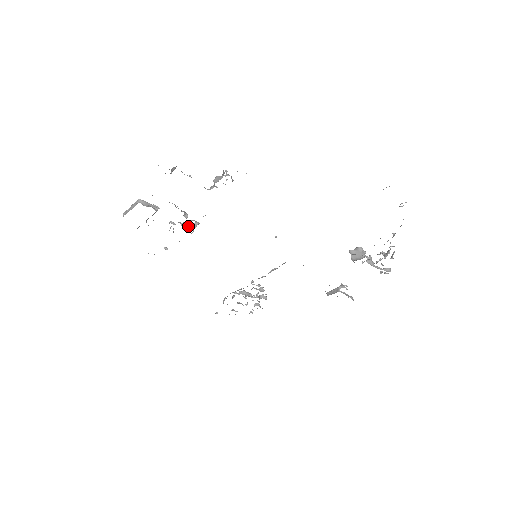
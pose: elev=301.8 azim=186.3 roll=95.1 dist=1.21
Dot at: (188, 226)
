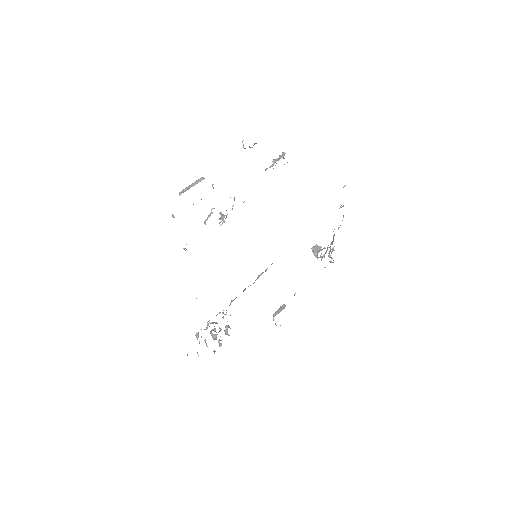
Dot at: occluded
